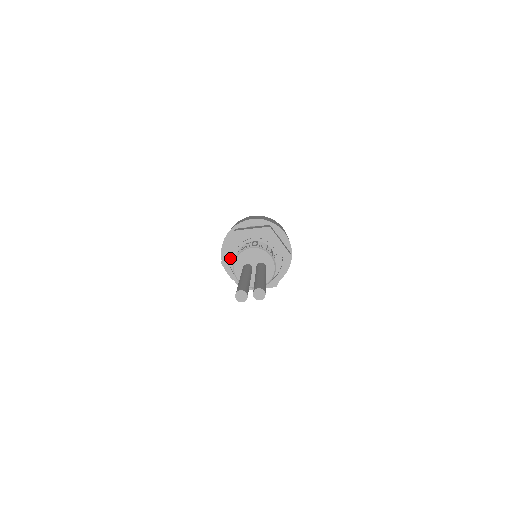
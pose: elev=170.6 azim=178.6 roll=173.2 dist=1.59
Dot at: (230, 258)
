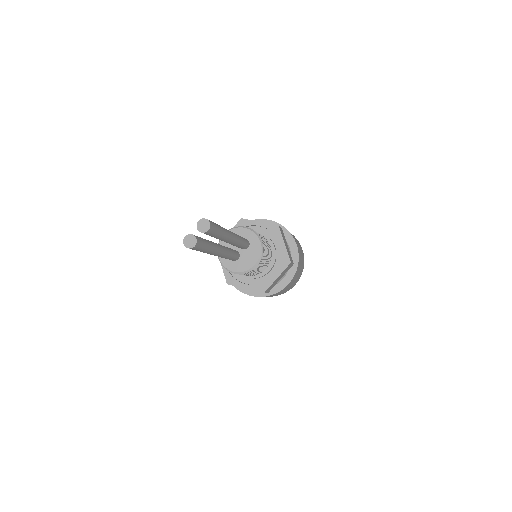
Dot at: (232, 274)
